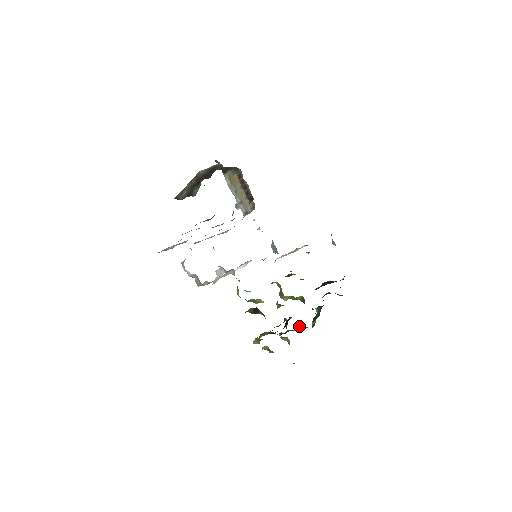
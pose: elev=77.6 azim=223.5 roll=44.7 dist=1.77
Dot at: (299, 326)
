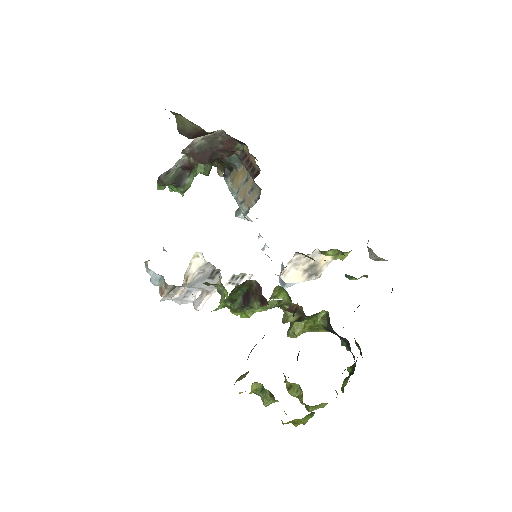
Dot at: occluded
